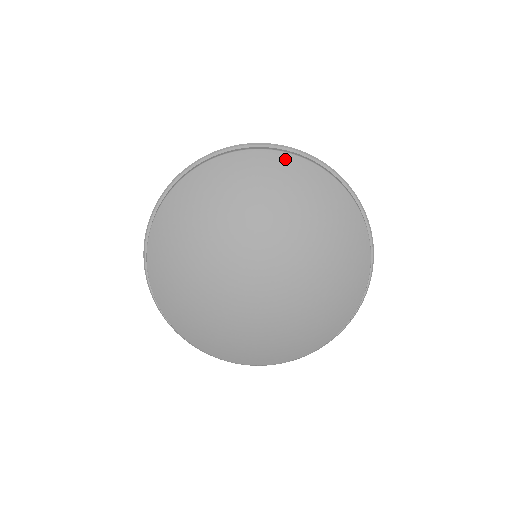
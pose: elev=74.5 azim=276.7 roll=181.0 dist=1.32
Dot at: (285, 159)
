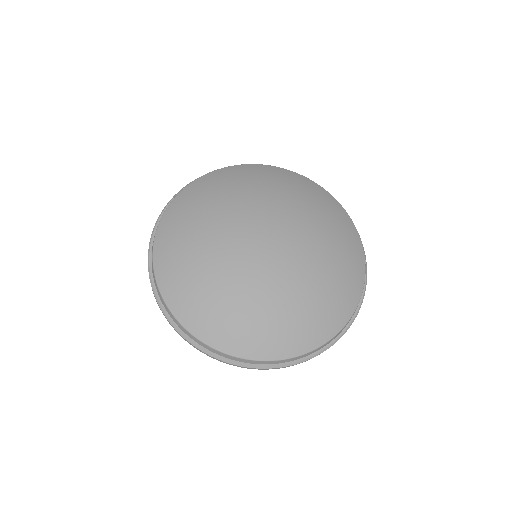
Dot at: (237, 168)
